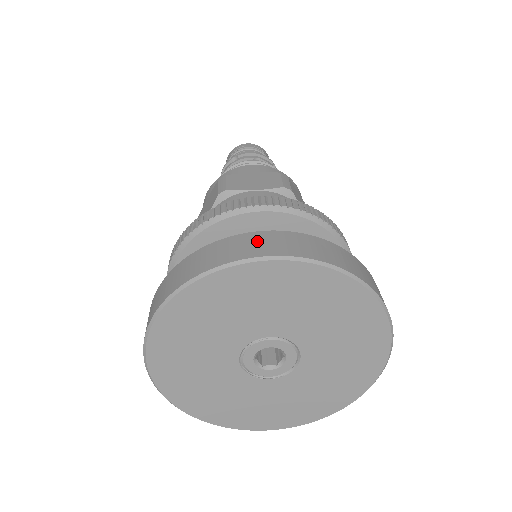
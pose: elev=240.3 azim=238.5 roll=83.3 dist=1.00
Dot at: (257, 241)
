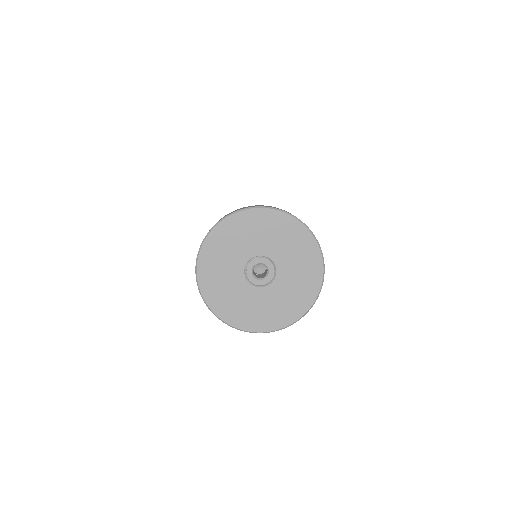
Dot at: occluded
